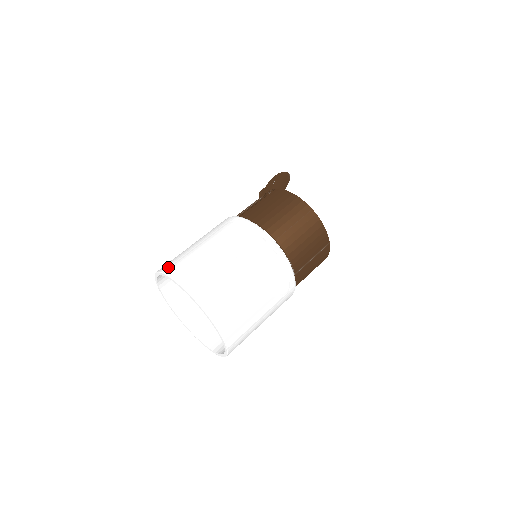
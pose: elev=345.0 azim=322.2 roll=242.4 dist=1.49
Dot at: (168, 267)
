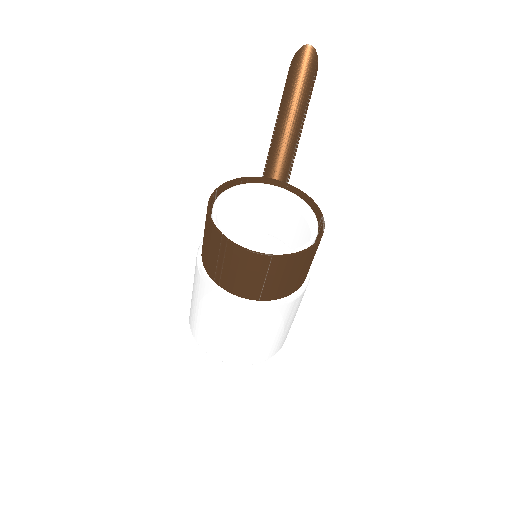
Dot at: occluded
